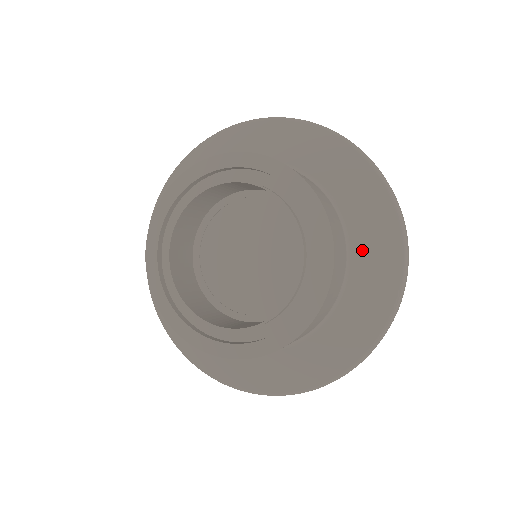
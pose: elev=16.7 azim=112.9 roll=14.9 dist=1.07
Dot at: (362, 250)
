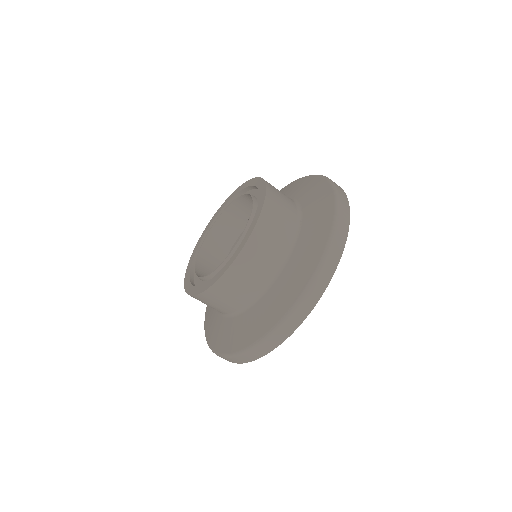
Dot at: (288, 273)
